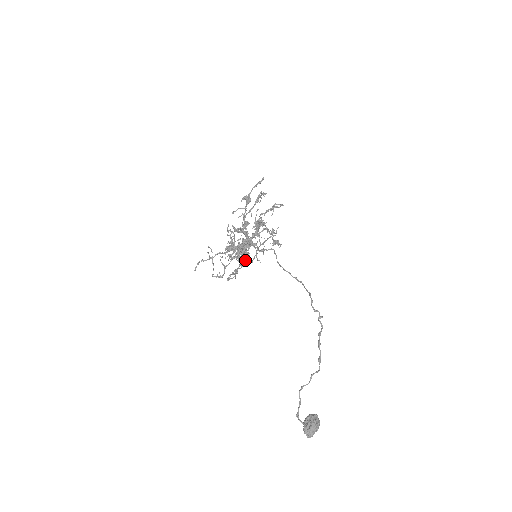
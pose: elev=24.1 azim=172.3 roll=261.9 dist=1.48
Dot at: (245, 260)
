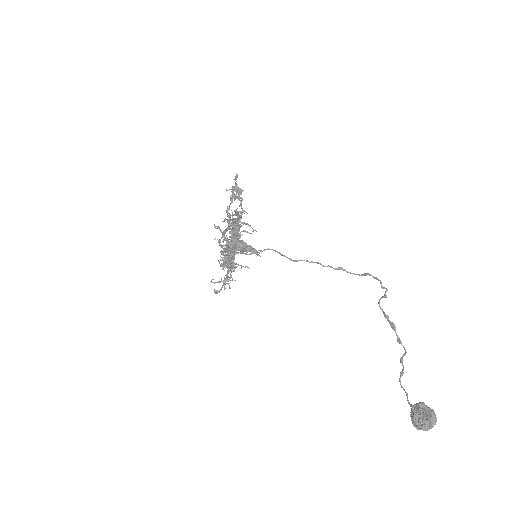
Dot at: (233, 266)
